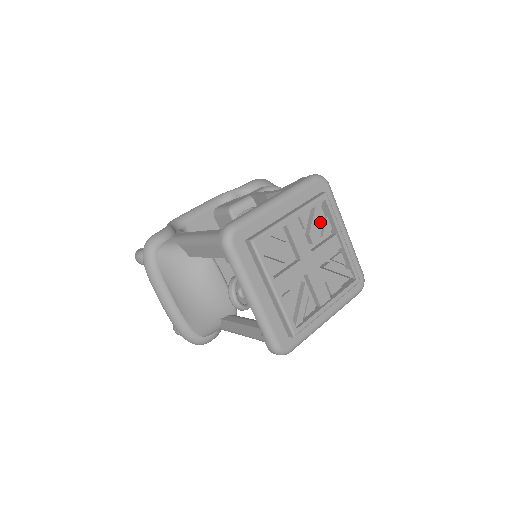
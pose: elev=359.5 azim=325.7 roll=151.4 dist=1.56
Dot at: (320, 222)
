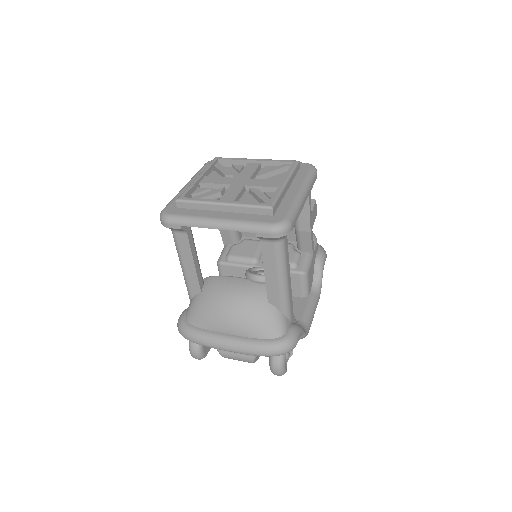
Dot at: (231, 171)
